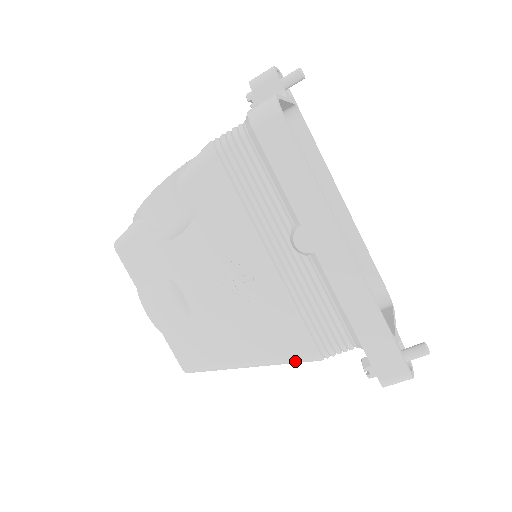
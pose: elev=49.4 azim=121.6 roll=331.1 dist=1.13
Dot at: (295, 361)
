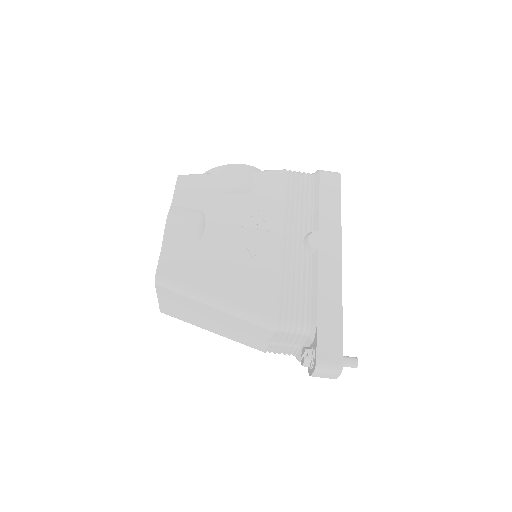
Dot at: (255, 316)
